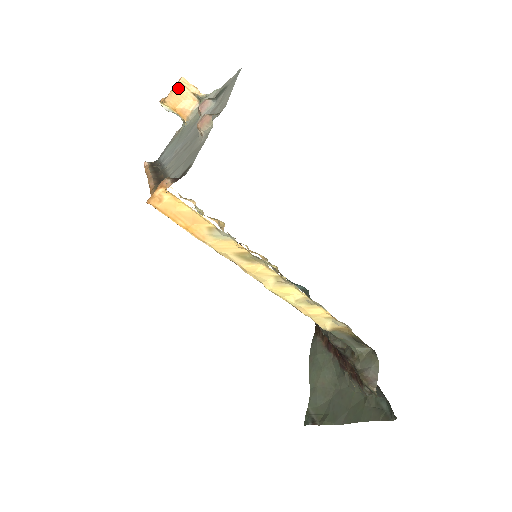
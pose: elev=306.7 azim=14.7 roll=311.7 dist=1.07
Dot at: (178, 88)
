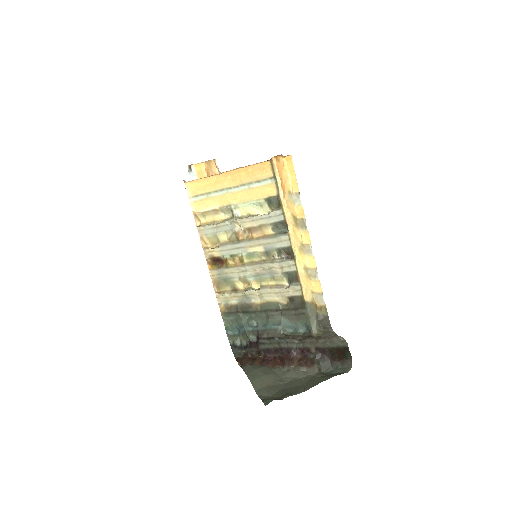
Dot at: (212, 162)
